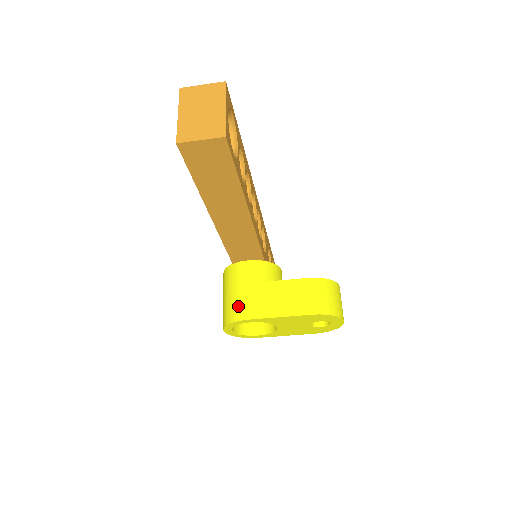
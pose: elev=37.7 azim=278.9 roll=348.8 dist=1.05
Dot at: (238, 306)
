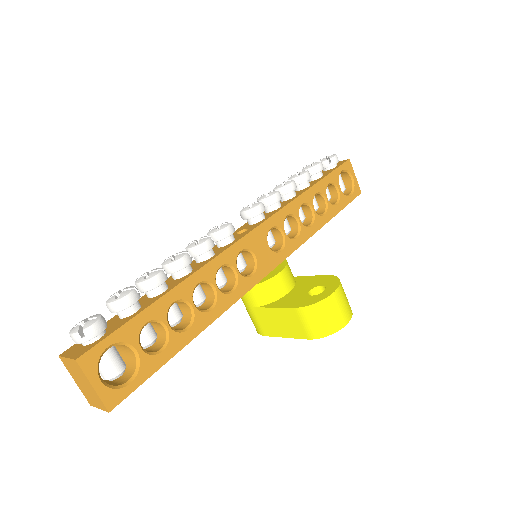
Dot at: (254, 324)
